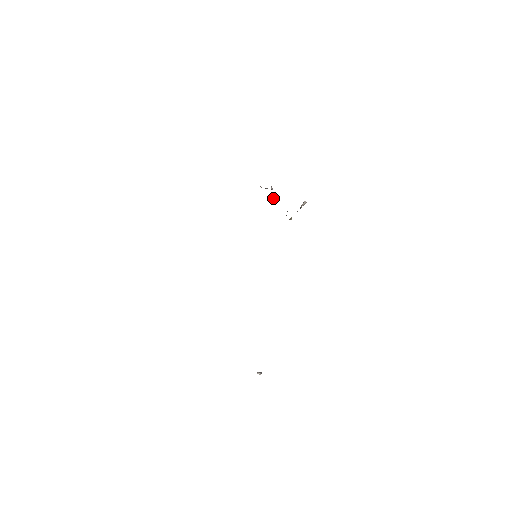
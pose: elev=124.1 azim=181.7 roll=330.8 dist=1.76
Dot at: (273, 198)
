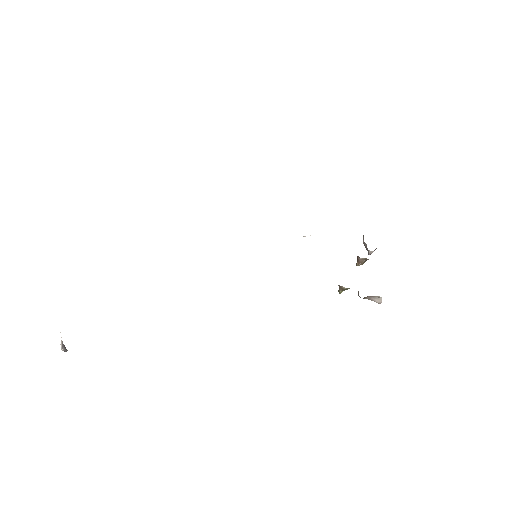
Dot at: (358, 257)
